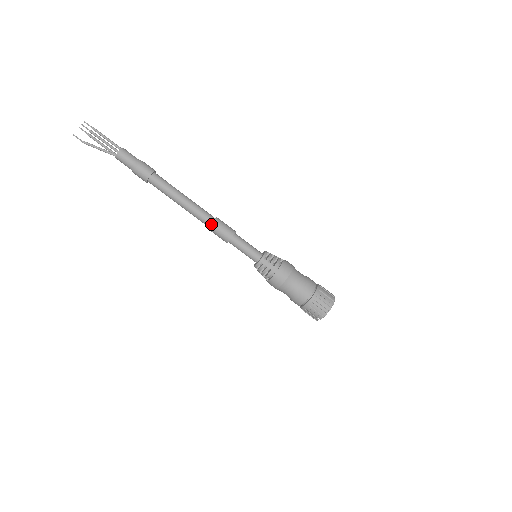
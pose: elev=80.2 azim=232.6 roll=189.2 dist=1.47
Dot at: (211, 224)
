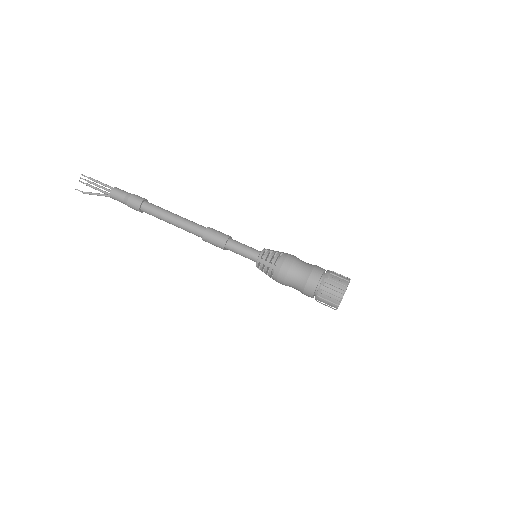
Dot at: (203, 236)
